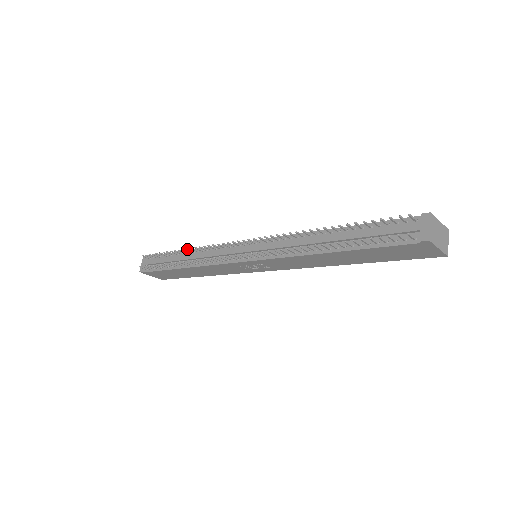
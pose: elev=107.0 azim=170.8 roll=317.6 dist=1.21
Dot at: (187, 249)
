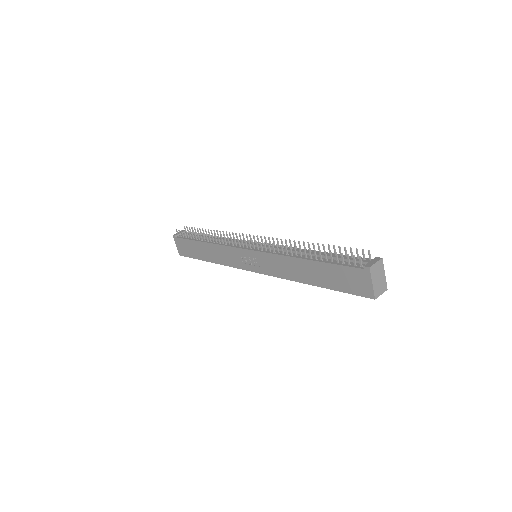
Dot at: (217, 231)
